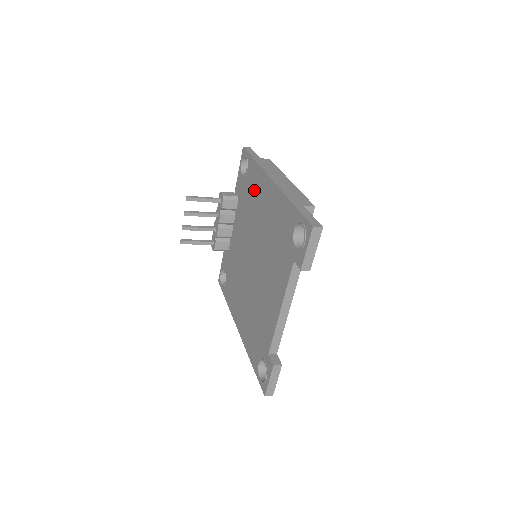
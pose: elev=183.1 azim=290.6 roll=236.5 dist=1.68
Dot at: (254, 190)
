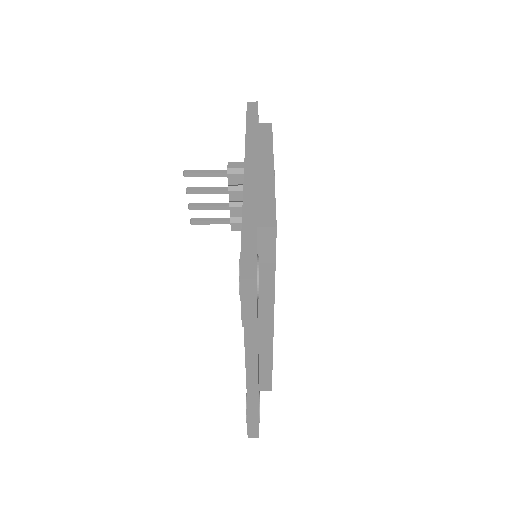
Dot at: occluded
